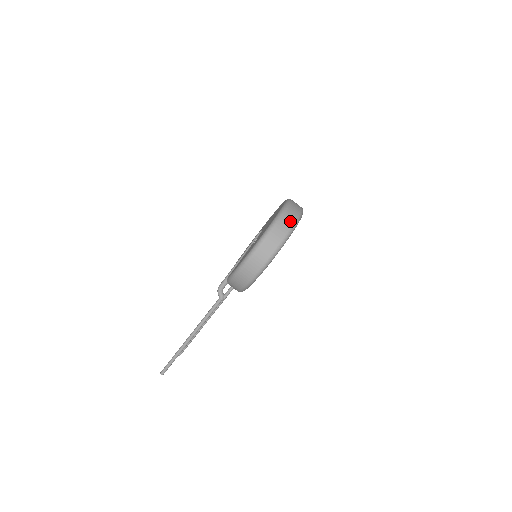
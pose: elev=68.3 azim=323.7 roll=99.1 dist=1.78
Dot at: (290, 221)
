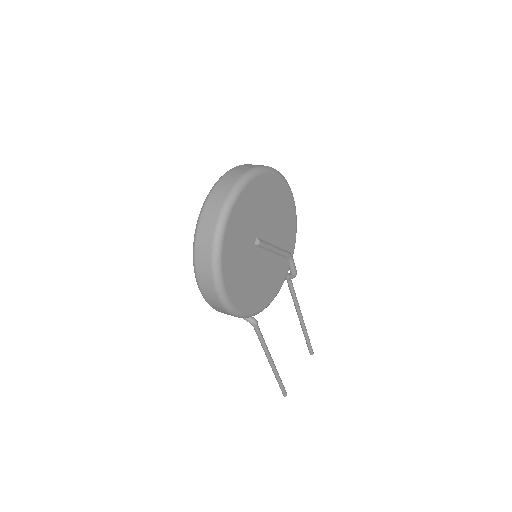
Dot at: (210, 228)
